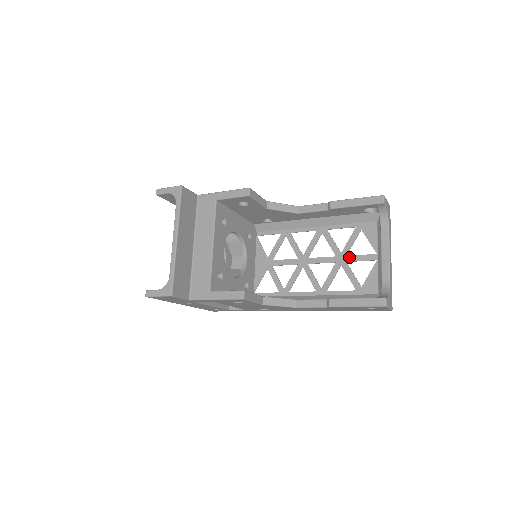
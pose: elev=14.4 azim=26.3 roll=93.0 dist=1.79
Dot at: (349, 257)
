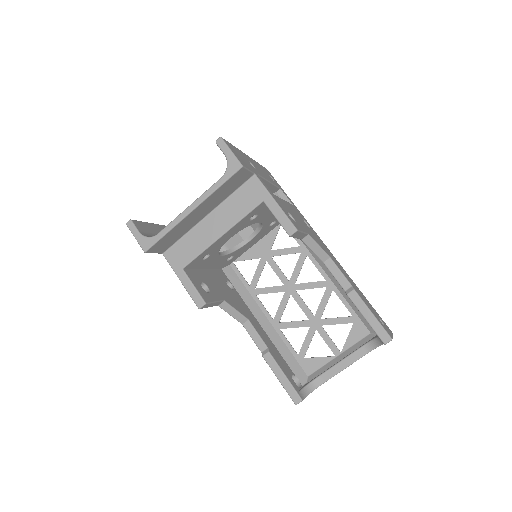
Dot at: (322, 329)
